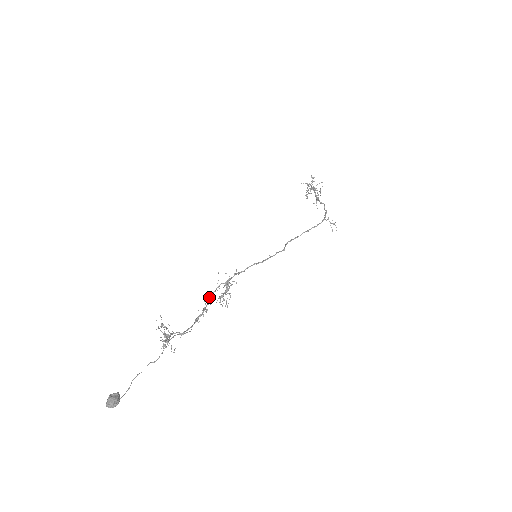
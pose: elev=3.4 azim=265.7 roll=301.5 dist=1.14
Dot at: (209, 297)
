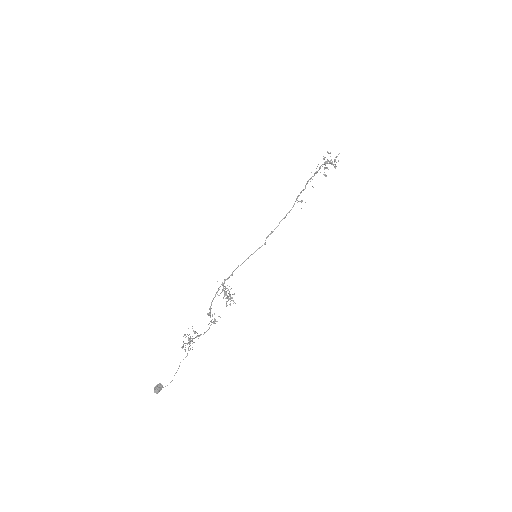
Dot at: (211, 304)
